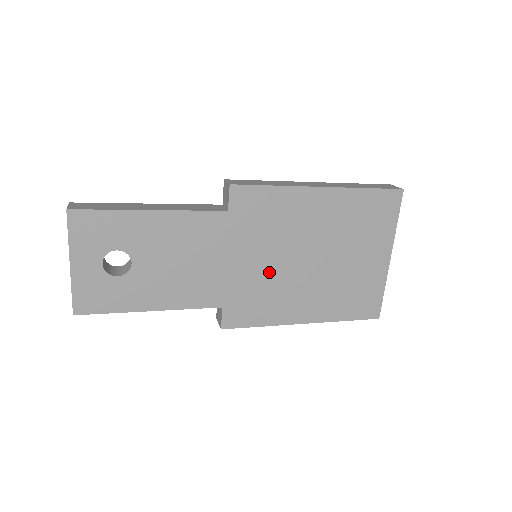
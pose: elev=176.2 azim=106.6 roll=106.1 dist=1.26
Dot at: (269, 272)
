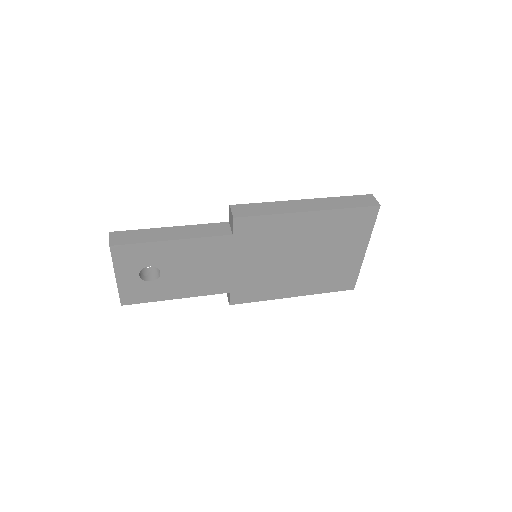
Dot at: (266, 269)
